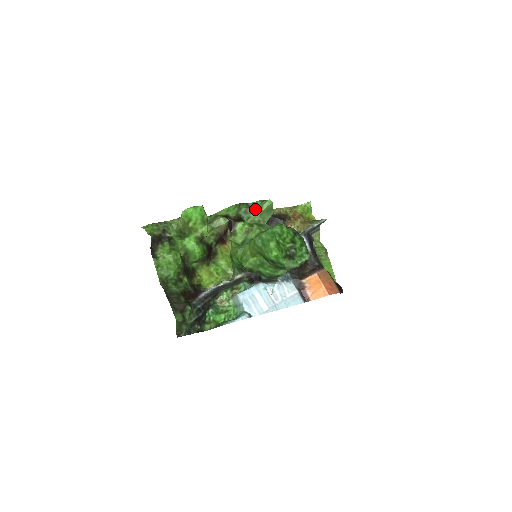
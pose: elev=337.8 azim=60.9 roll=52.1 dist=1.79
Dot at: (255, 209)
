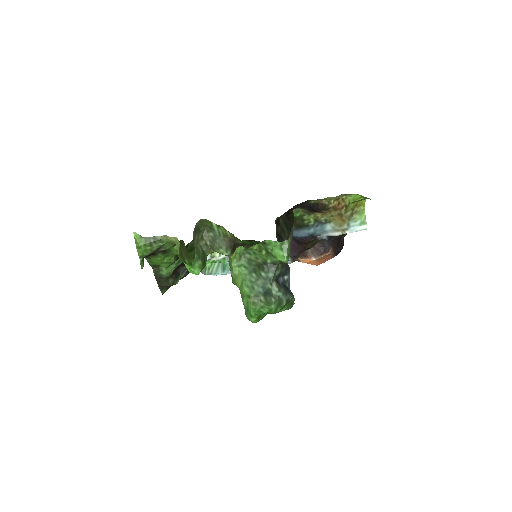
Dot at: (270, 248)
